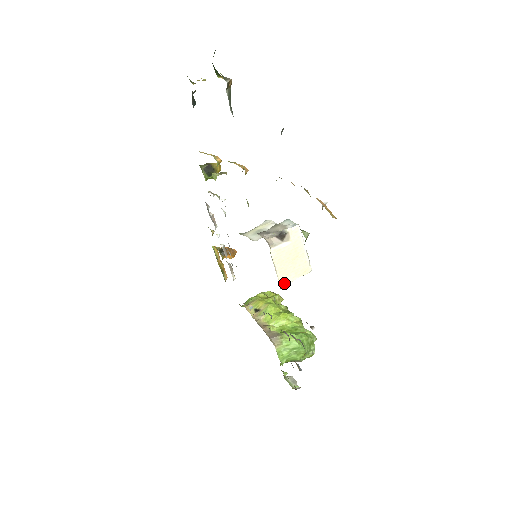
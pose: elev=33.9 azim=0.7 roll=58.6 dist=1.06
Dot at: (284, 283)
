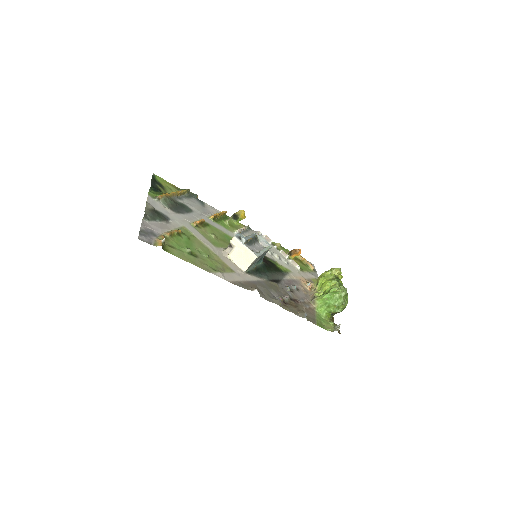
Dot at: (245, 269)
